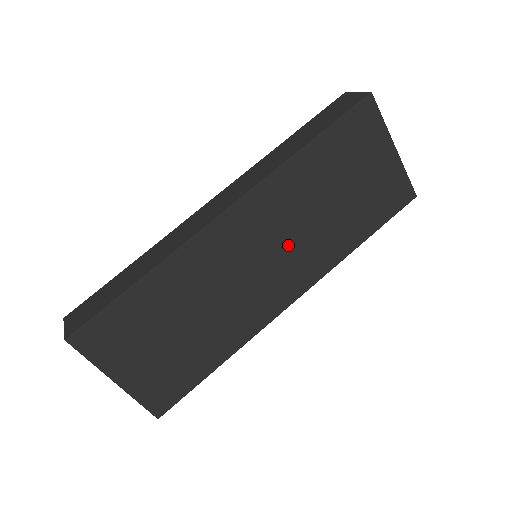
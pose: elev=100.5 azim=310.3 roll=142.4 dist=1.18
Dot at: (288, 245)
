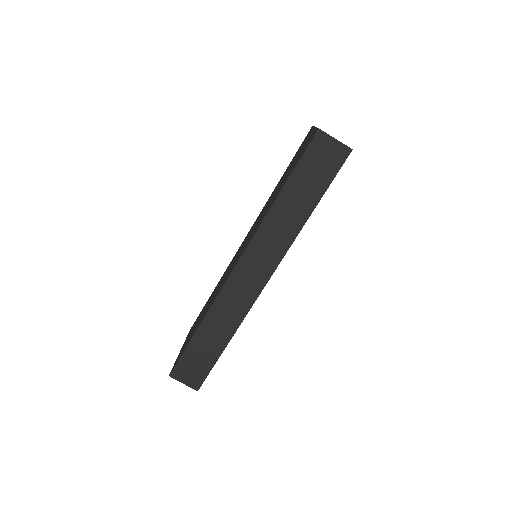
Dot at: occluded
